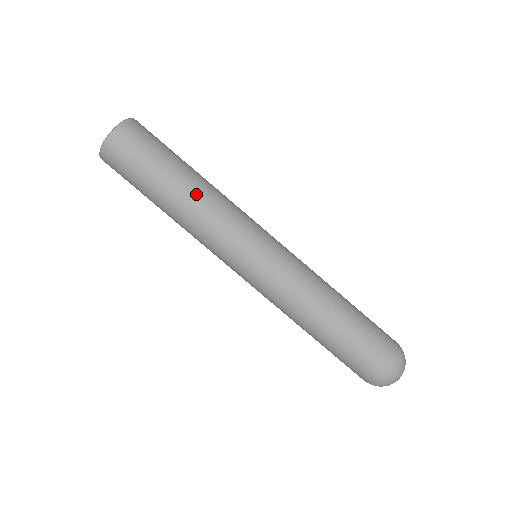
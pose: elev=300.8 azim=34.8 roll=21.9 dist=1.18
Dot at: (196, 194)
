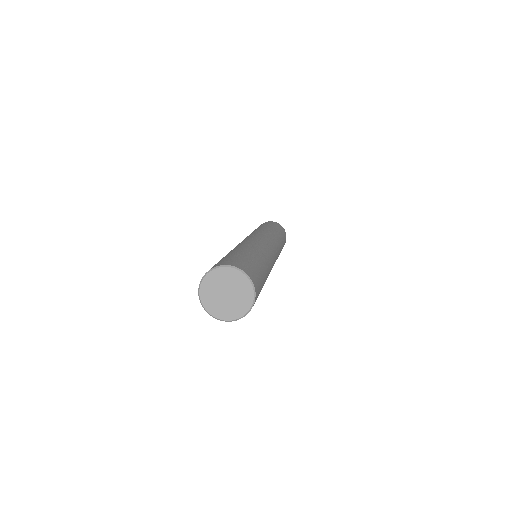
Dot at: occluded
